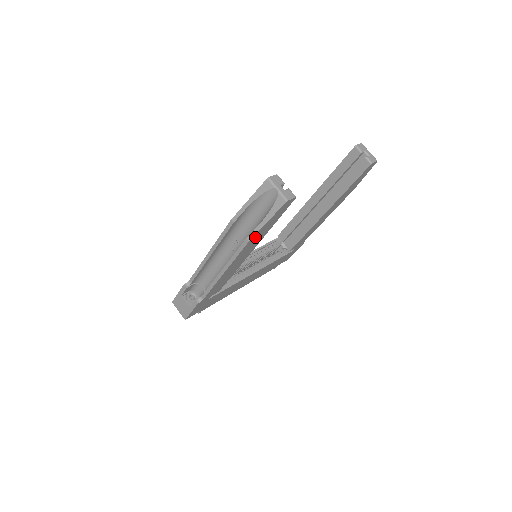
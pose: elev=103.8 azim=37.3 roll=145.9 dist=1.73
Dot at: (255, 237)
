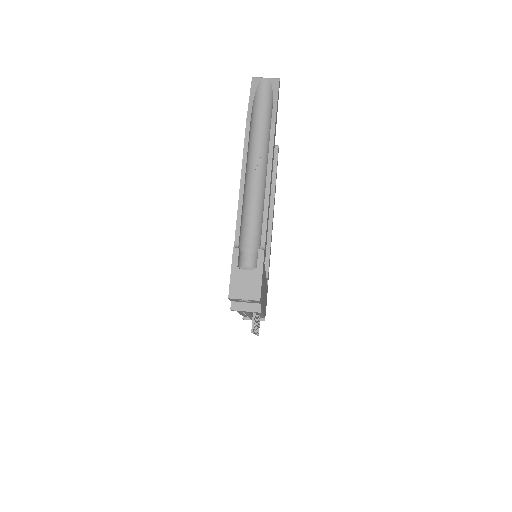
Dot at: (275, 124)
